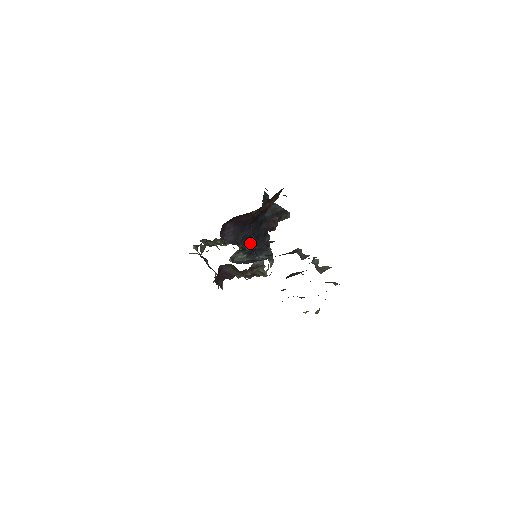
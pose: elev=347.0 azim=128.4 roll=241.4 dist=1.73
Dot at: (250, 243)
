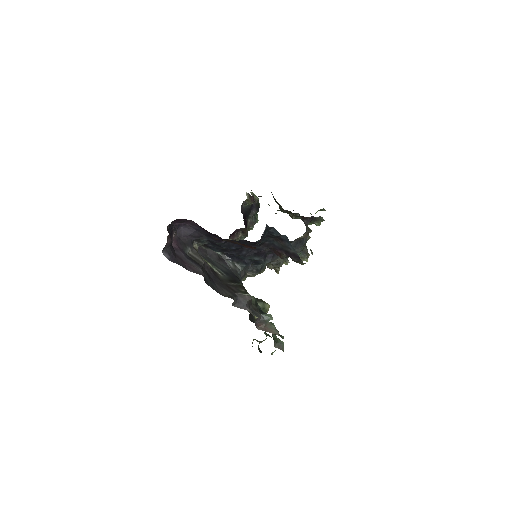
Dot at: (220, 248)
